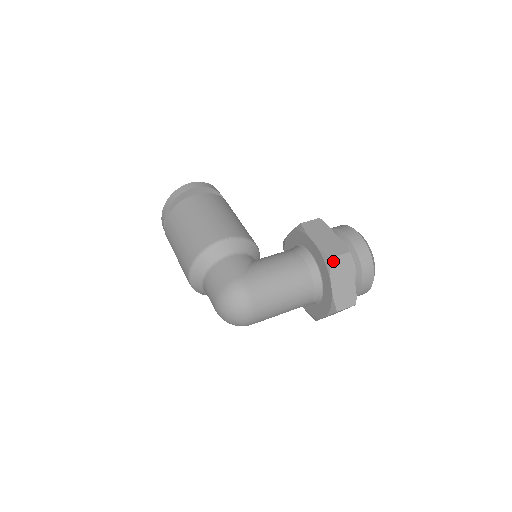
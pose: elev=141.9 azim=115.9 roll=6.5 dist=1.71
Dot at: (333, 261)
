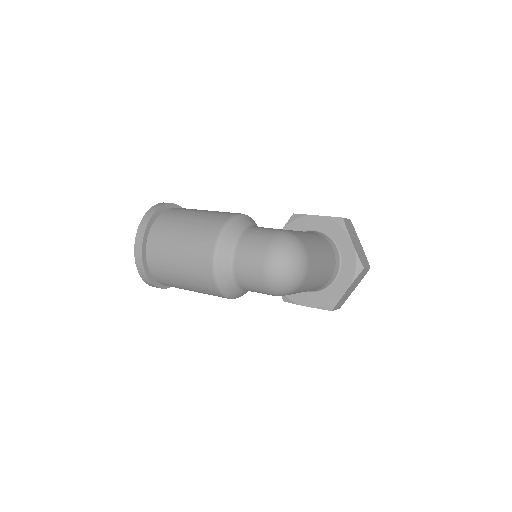
Dot at: (345, 221)
